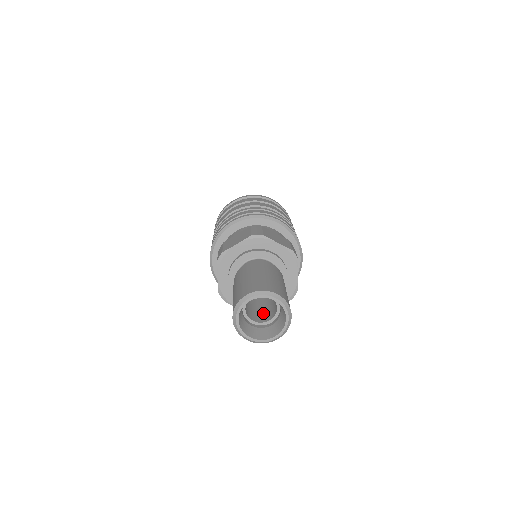
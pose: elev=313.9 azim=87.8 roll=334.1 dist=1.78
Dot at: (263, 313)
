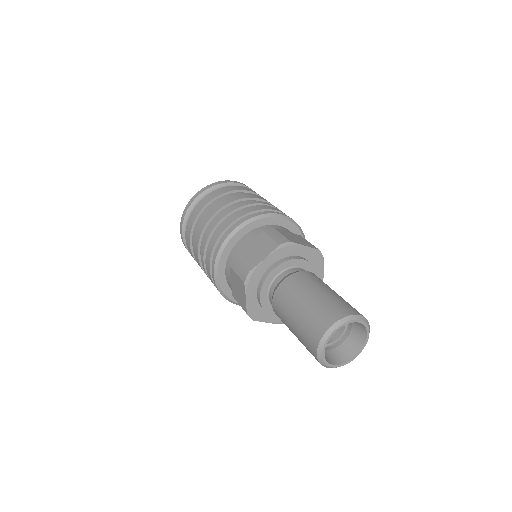
Dot at: occluded
